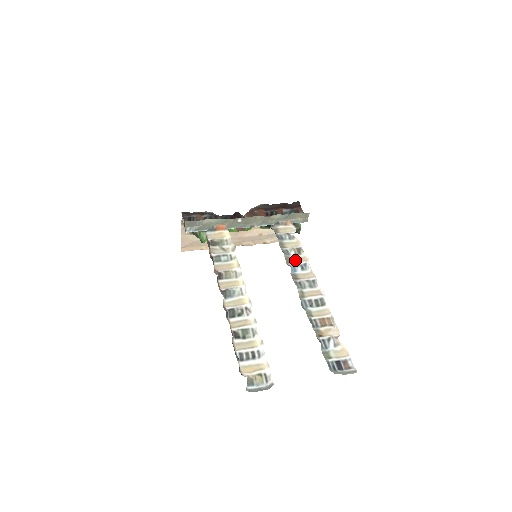
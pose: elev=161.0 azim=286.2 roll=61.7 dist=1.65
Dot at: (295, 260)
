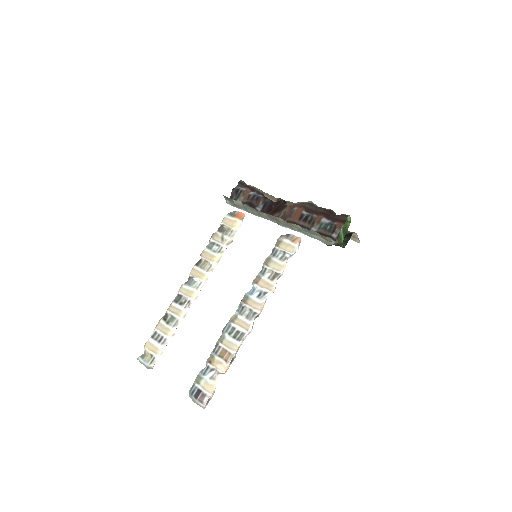
Dot at: (262, 283)
